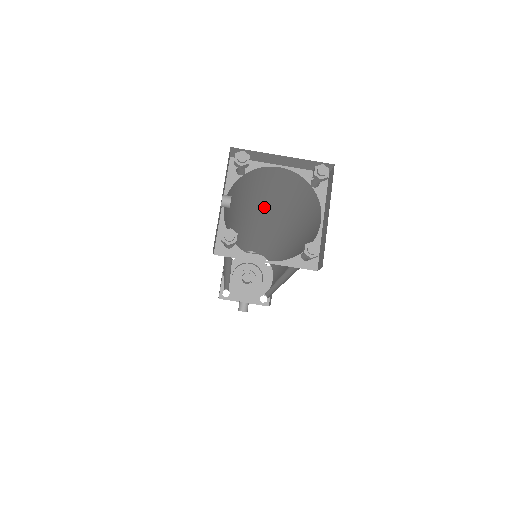
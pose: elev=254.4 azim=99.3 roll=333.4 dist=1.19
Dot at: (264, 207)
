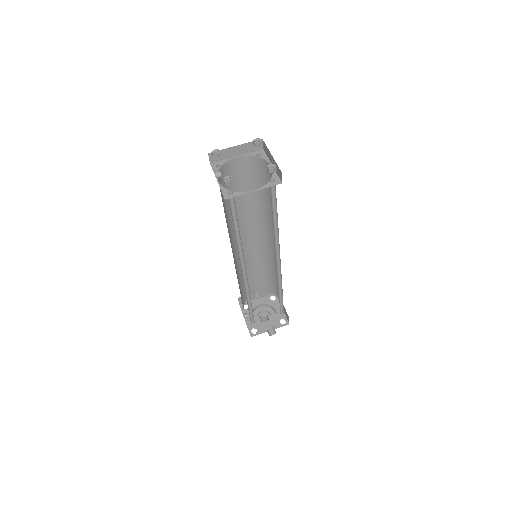
Dot at: (244, 212)
